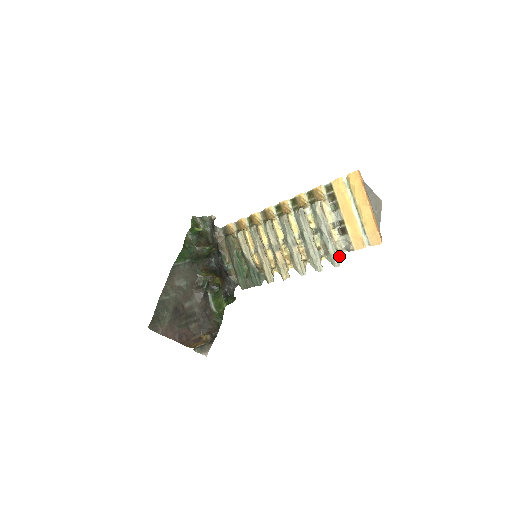
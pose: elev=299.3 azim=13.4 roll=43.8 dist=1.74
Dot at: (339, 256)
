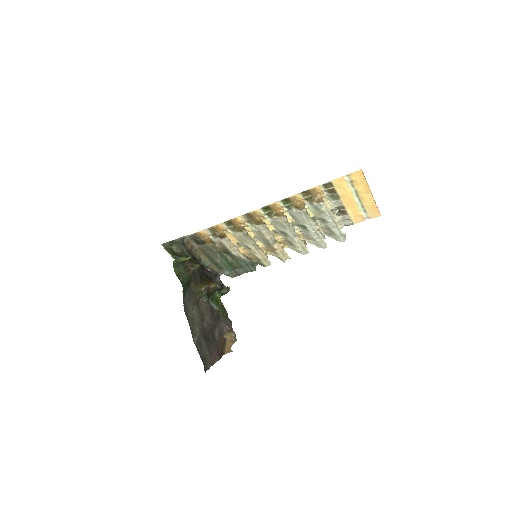
Dot at: occluded
